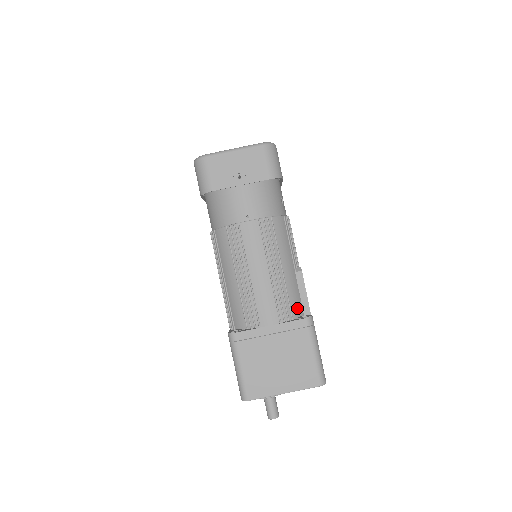
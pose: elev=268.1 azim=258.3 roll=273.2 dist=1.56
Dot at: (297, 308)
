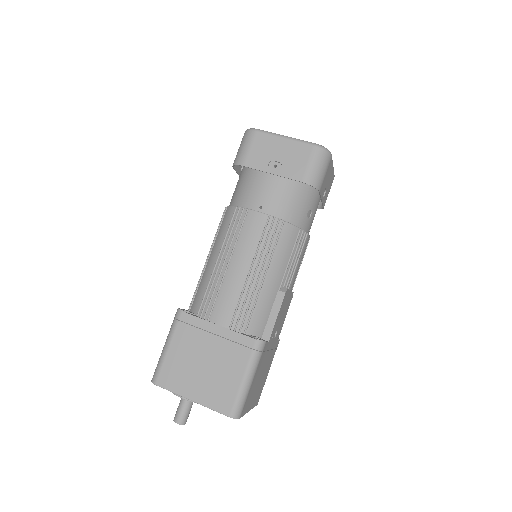
Dot at: (257, 326)
